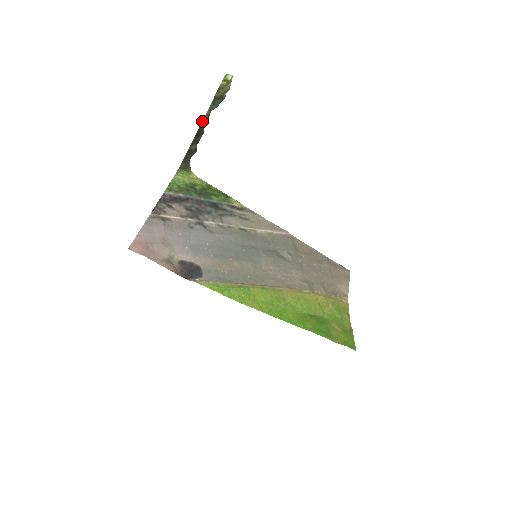
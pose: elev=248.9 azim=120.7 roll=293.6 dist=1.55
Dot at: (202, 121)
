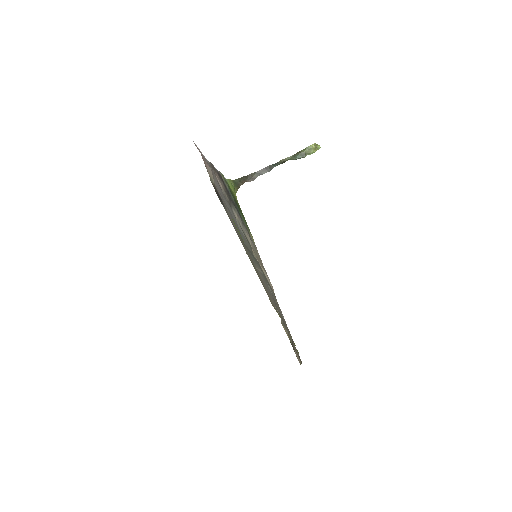
Dot at: (277, 162)
